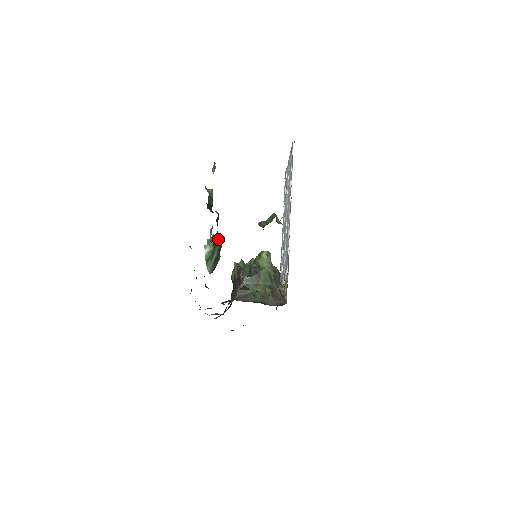
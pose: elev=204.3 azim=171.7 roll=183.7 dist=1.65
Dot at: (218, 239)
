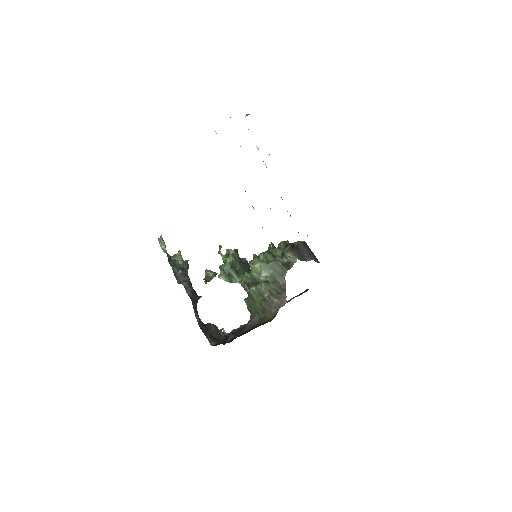
Dot at: (231, 251)
